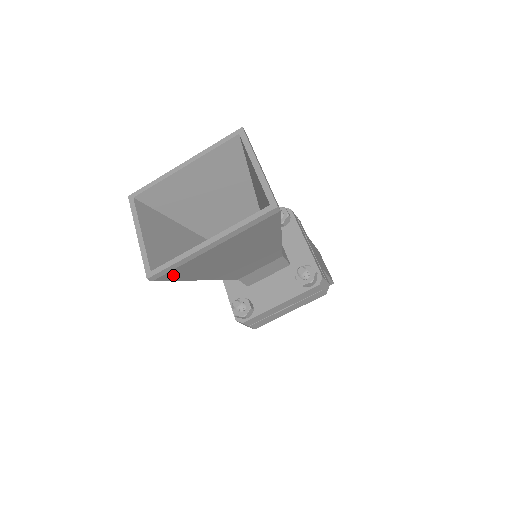
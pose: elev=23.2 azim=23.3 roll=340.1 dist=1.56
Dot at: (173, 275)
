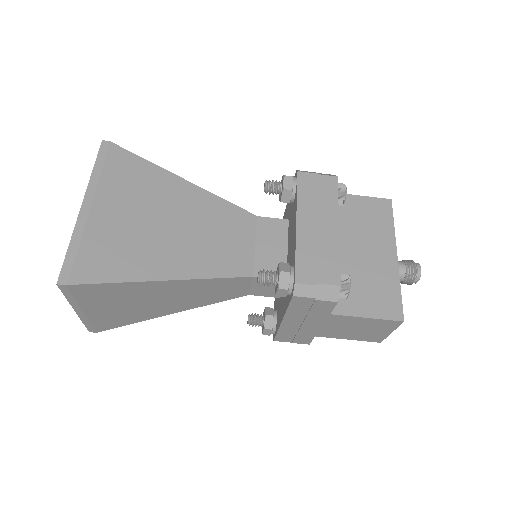
Dot at: (93, 270)
